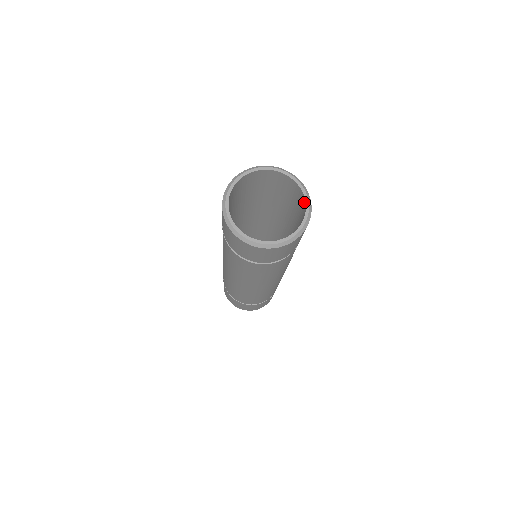
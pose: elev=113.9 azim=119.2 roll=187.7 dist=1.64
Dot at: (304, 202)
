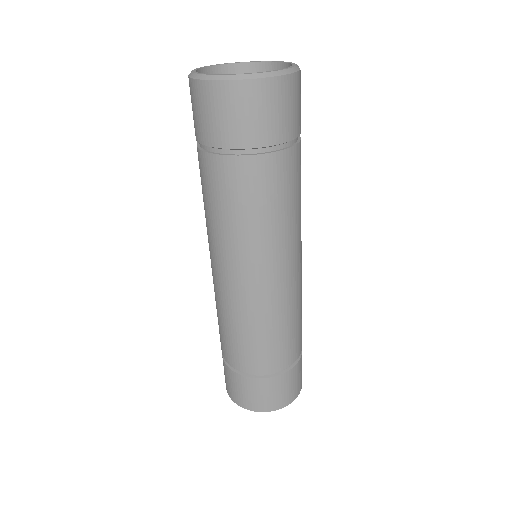
Dot at: occluded
